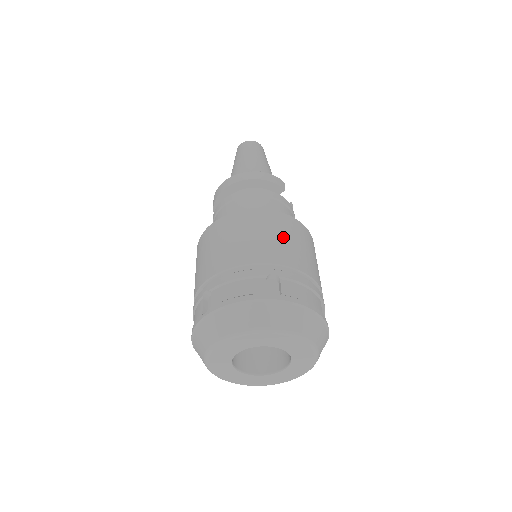
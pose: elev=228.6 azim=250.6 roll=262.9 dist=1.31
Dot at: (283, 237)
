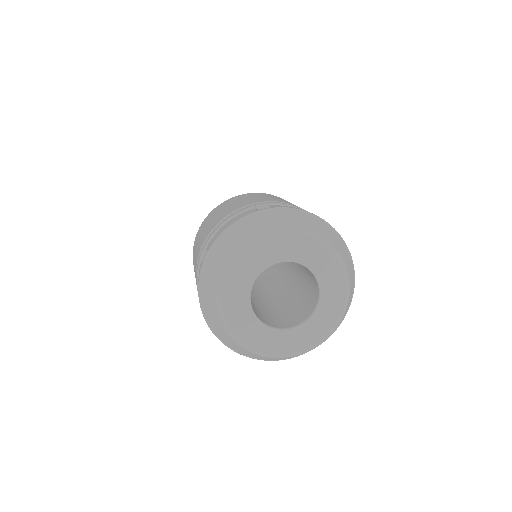
Dot at: (265, 196)
